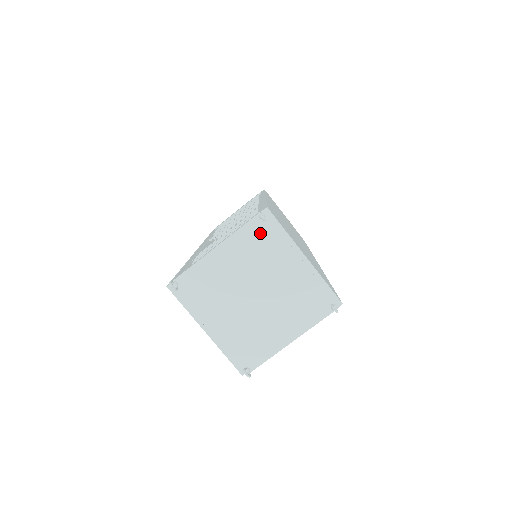
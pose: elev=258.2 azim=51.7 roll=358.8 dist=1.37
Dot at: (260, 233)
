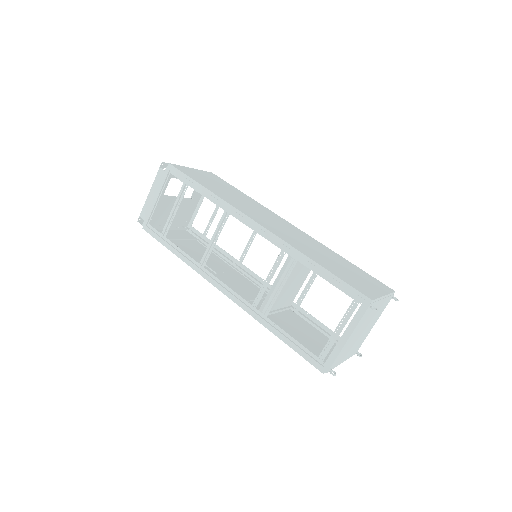
Dot at: (368, 312)
